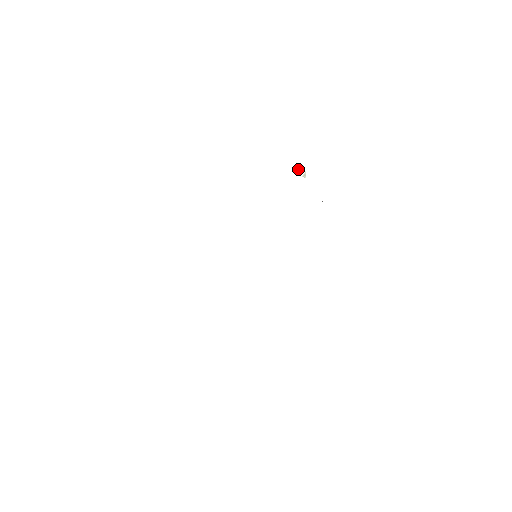
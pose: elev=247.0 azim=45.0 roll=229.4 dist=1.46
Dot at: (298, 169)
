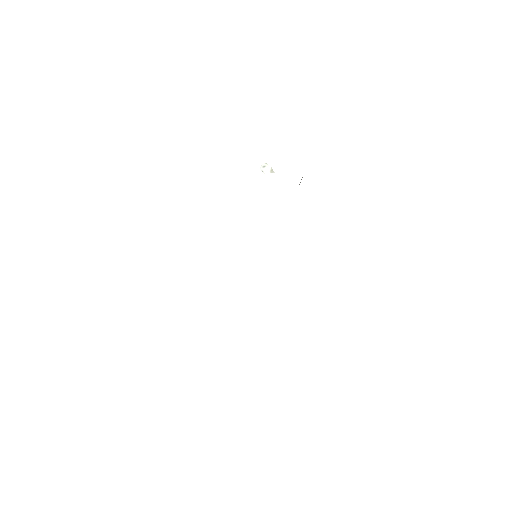
Dot at: (263, 168)
